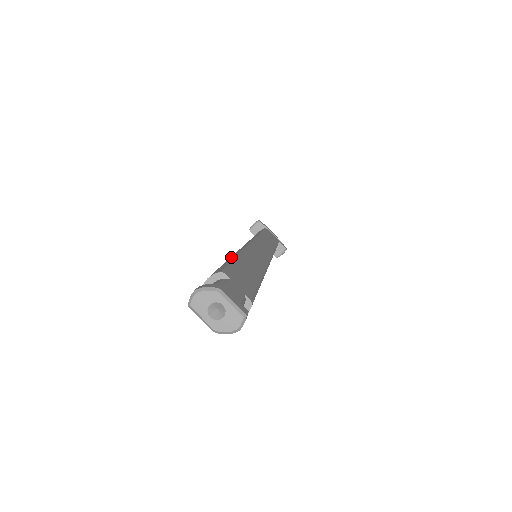
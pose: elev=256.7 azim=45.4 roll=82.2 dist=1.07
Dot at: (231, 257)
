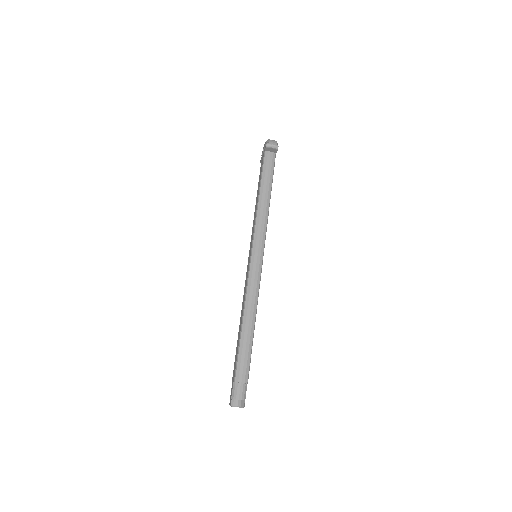
Dot at: (251, 329)
